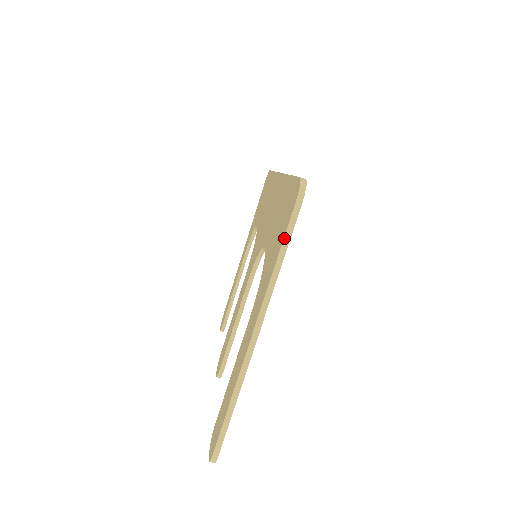
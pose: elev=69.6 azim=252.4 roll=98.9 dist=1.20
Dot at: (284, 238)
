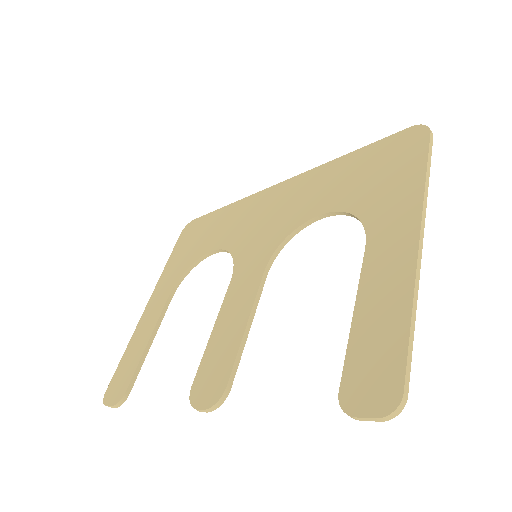
Dot at: (428, 156)
